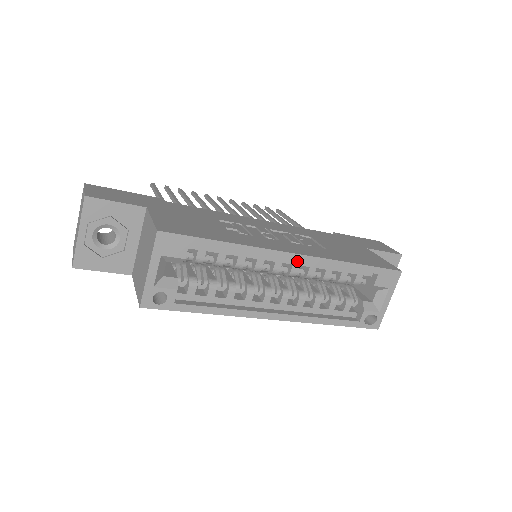
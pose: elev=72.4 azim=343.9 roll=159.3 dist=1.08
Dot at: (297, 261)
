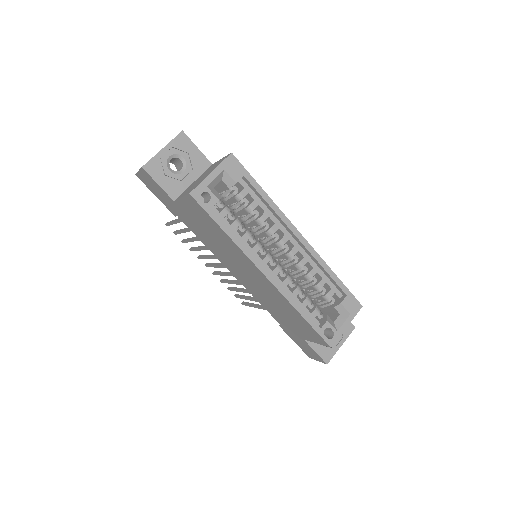
Dot at: (300, 241)
